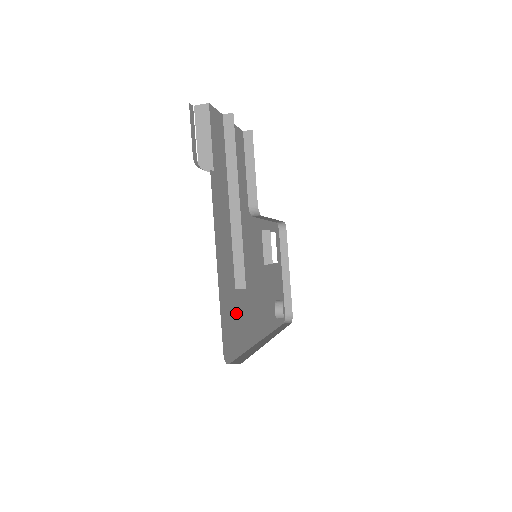
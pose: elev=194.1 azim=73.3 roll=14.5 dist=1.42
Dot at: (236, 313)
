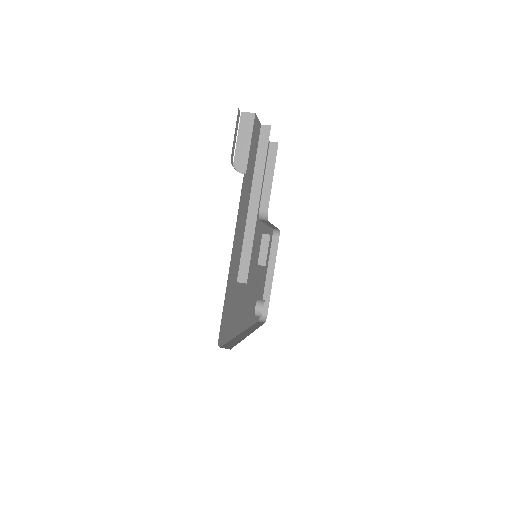
Dot at: (233, 303)
